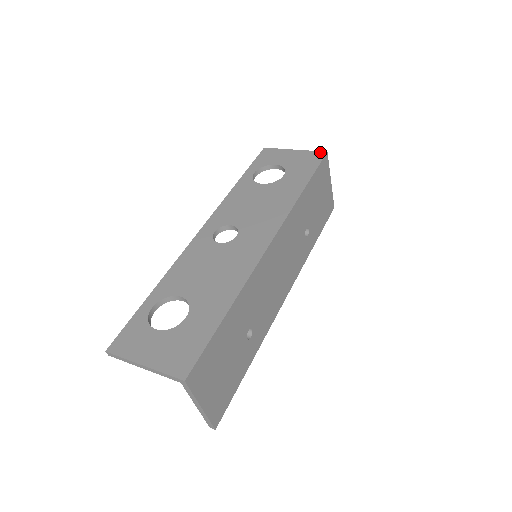
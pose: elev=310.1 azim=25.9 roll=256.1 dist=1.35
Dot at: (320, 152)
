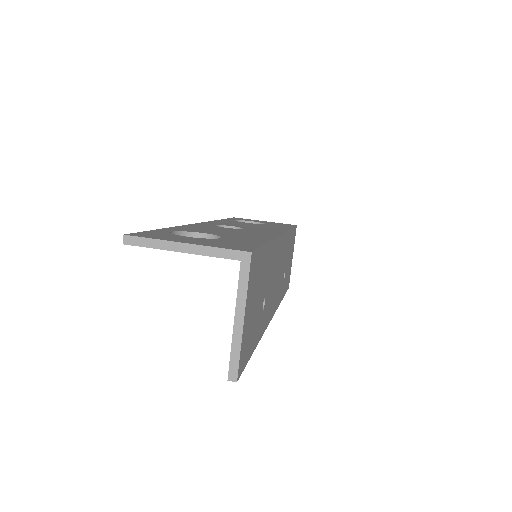
Dot at: (290, 224)
